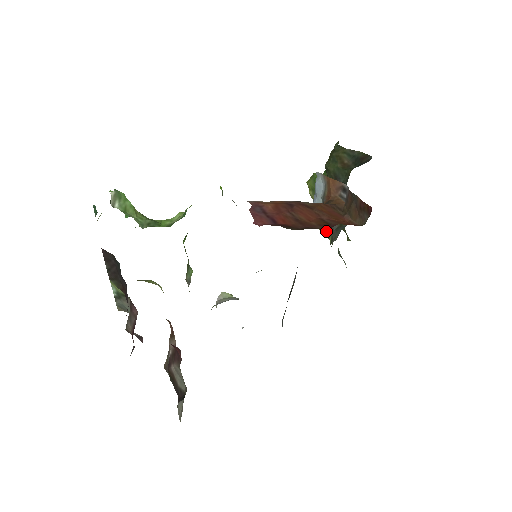
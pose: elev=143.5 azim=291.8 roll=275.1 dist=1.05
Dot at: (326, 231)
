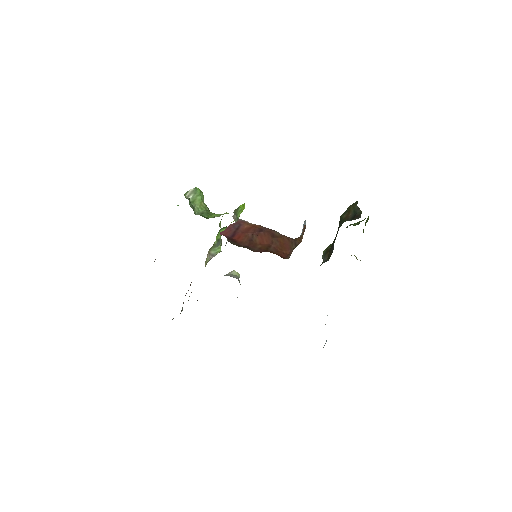
Dot at: occluded
